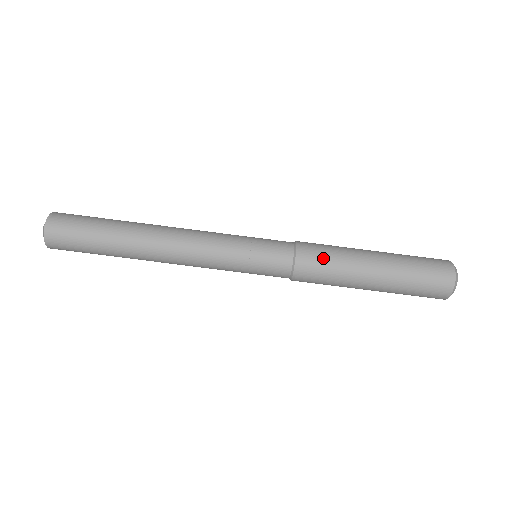
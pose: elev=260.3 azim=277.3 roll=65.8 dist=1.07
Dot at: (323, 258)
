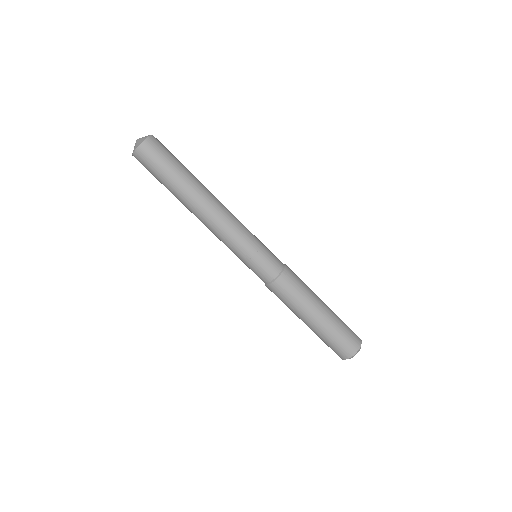
Dot at: (298, 282)
